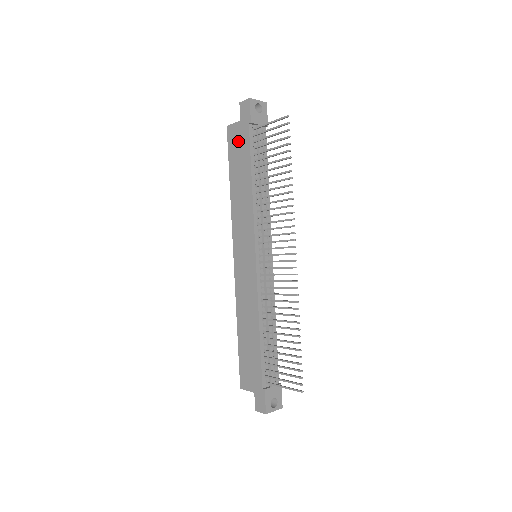
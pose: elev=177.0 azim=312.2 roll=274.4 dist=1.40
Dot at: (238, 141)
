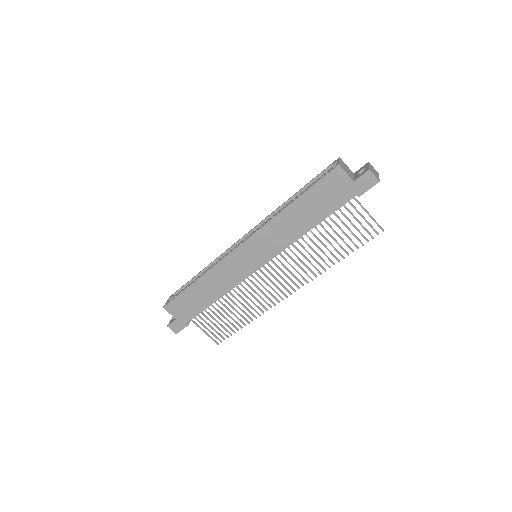
Dot at: (334, 191)
